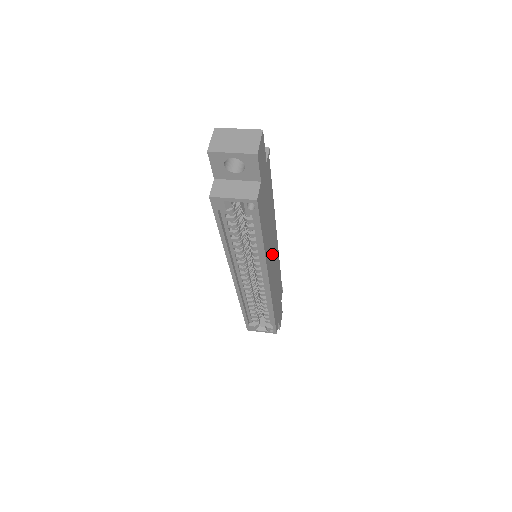
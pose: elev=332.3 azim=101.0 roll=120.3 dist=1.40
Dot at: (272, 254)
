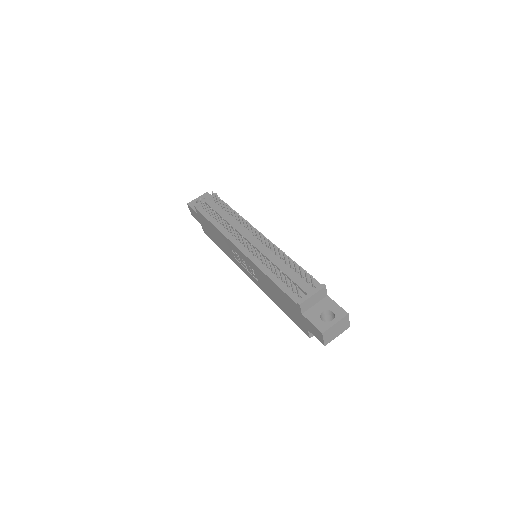
Dot at: occluded
